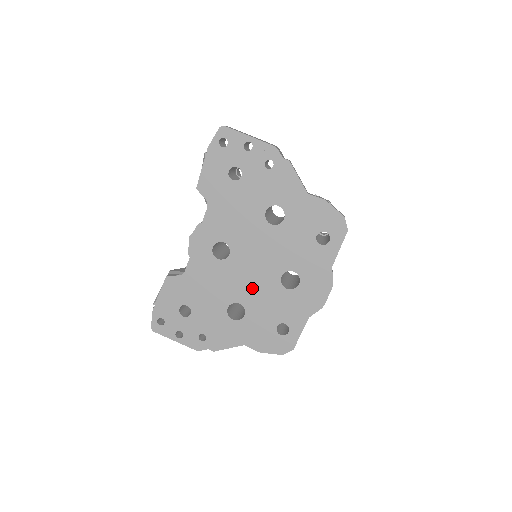
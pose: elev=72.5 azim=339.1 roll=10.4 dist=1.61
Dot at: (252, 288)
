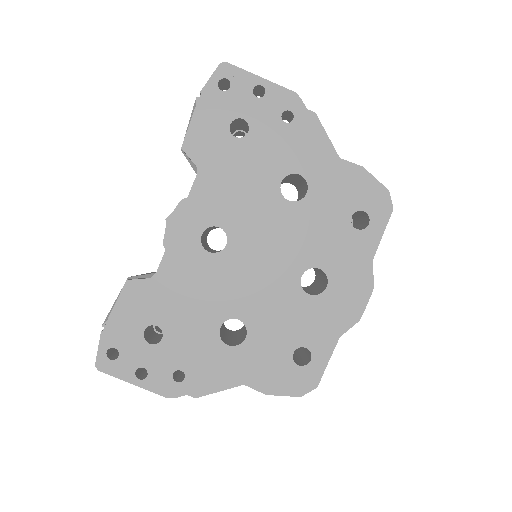
Dot at: (258, 295)
